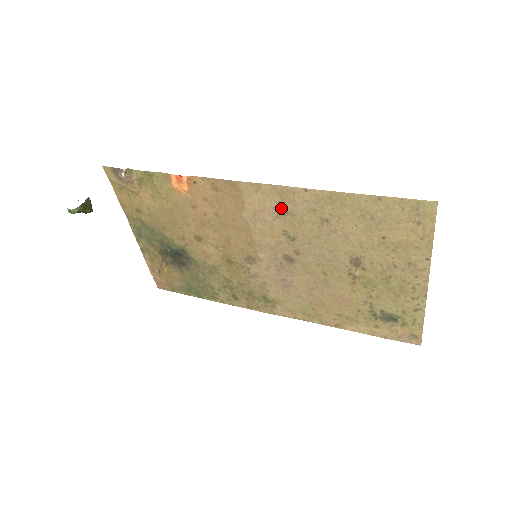
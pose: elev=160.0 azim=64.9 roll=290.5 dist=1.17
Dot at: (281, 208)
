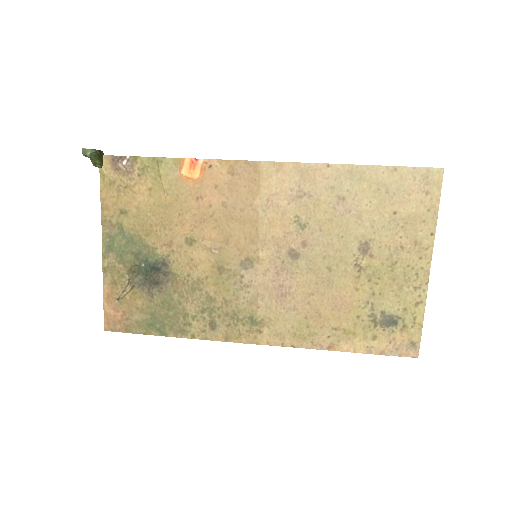
Dot at: (299, 189)
